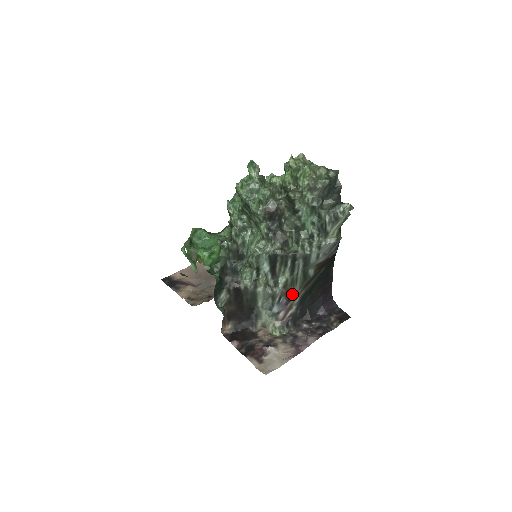
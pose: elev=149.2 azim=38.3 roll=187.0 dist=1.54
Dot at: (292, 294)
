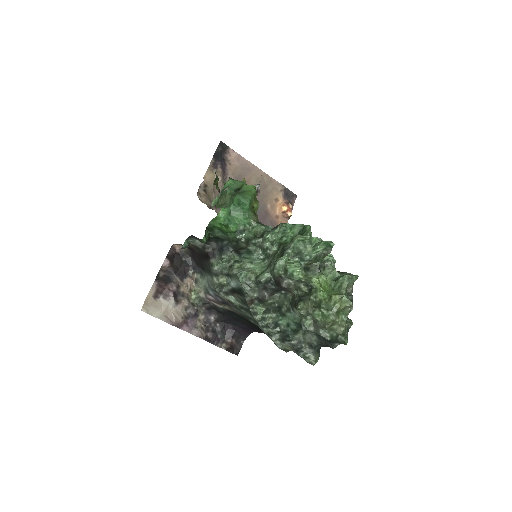
Dot at: (229, 305)
